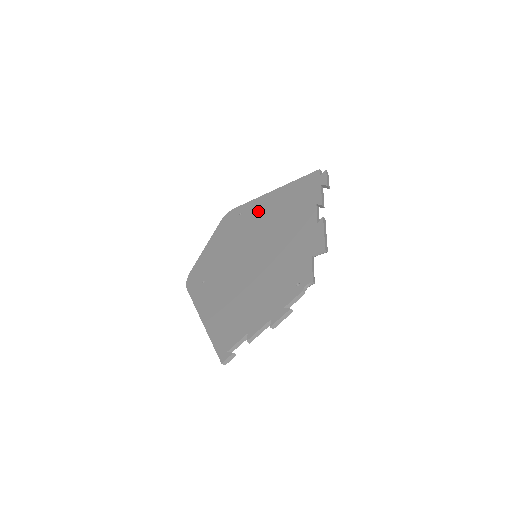
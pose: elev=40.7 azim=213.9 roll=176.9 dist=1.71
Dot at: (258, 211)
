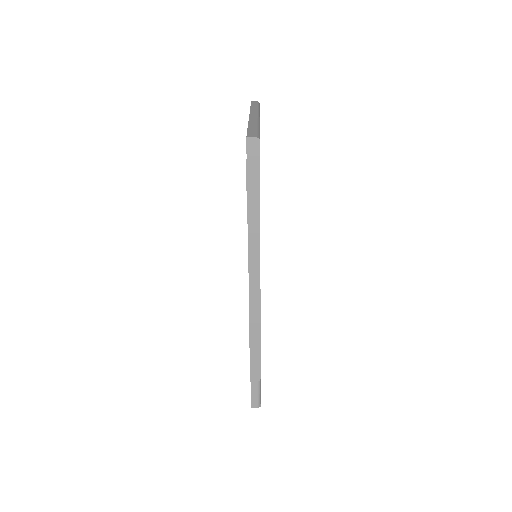
Dot at: occluded
